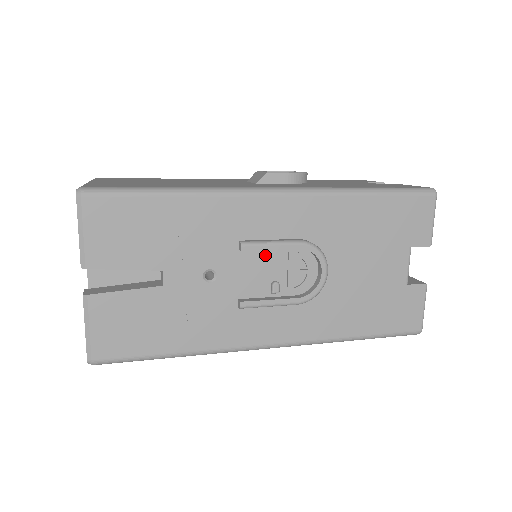
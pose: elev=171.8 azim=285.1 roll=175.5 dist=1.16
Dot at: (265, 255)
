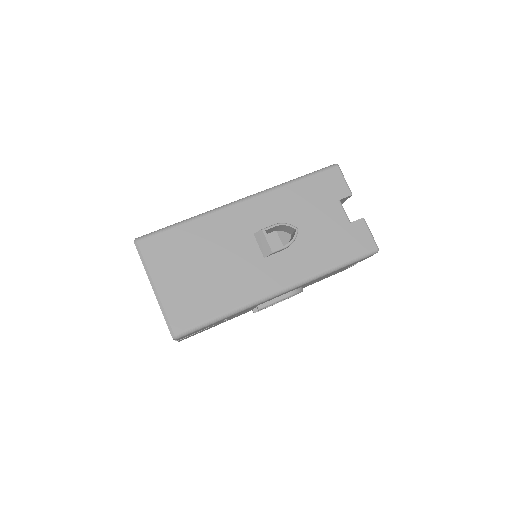
Dot at: occluded
